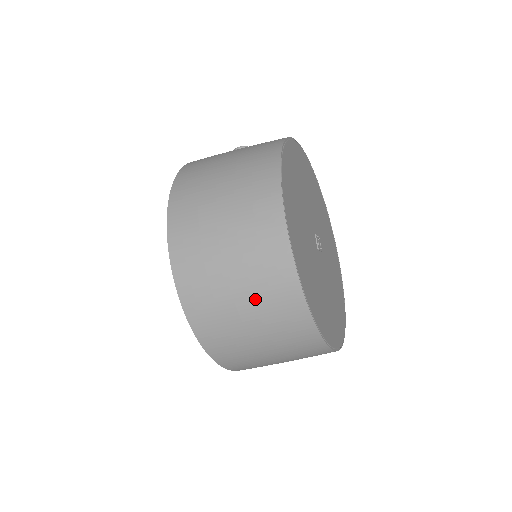
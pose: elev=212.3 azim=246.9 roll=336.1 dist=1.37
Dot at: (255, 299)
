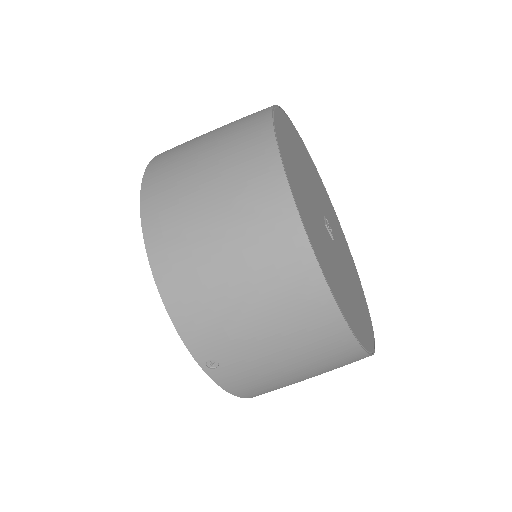
Dot at: (223, 176)
